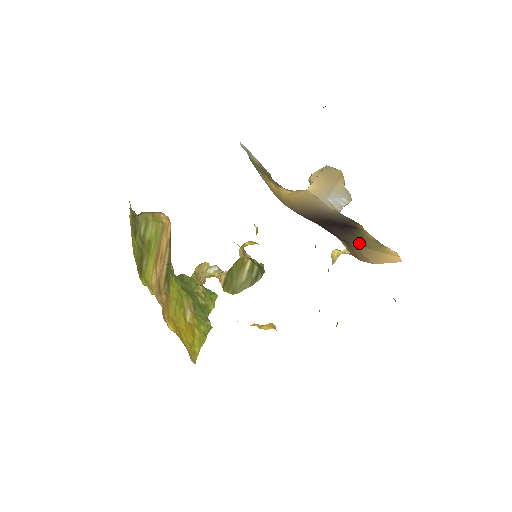
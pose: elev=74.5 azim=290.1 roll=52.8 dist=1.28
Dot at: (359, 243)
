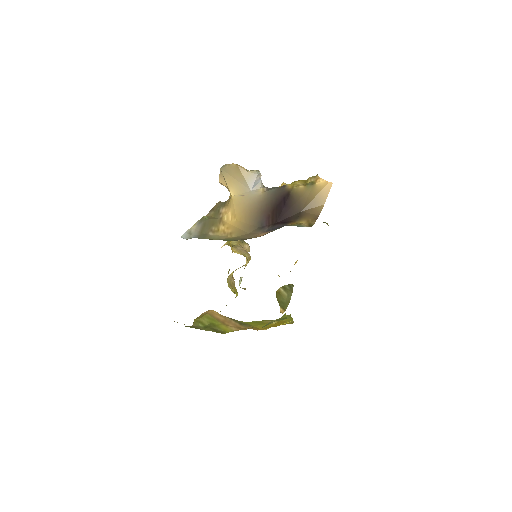
Dot at: (304, 204)
